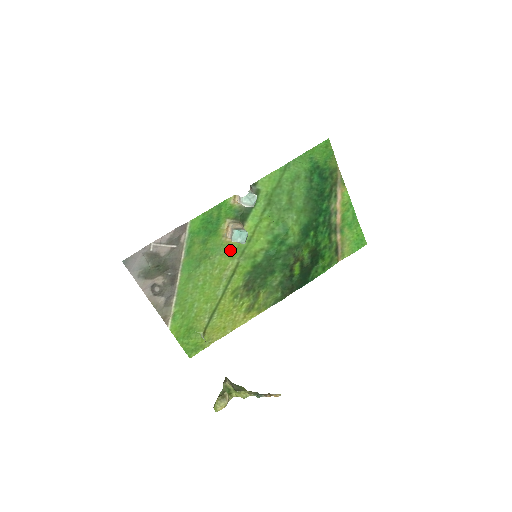
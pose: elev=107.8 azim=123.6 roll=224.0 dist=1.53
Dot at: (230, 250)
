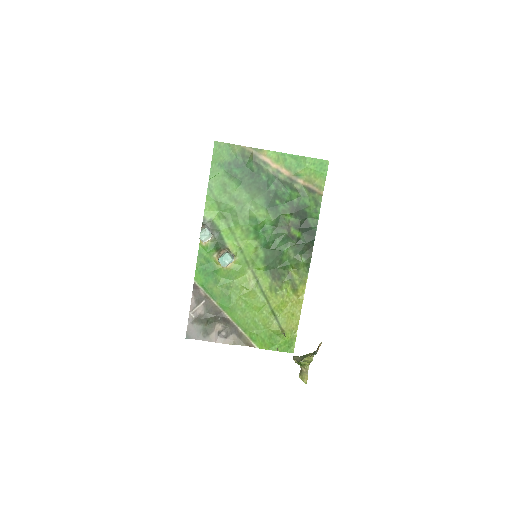
Dot at: (237, 270)
